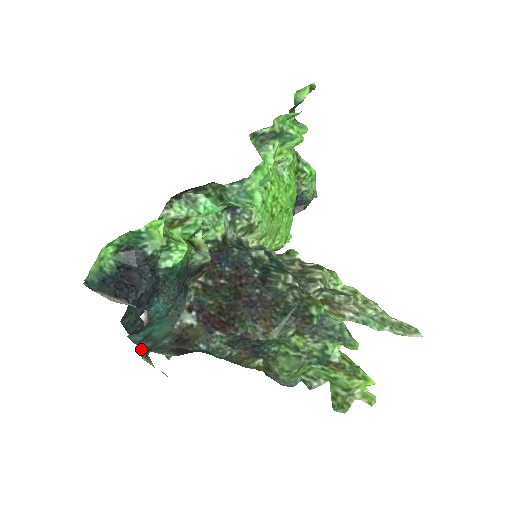
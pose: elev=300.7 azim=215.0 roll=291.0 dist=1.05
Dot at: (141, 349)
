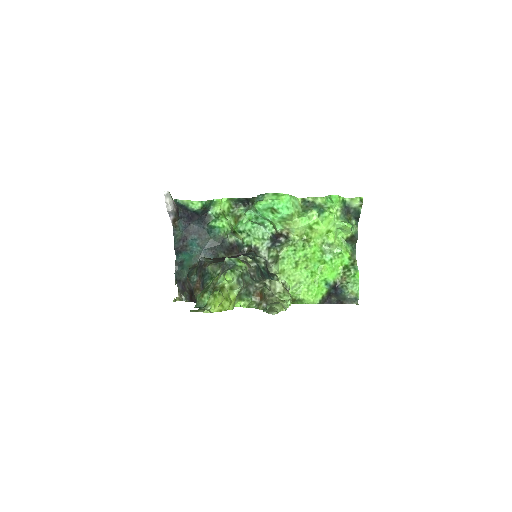
Dot at: (175, 268)
